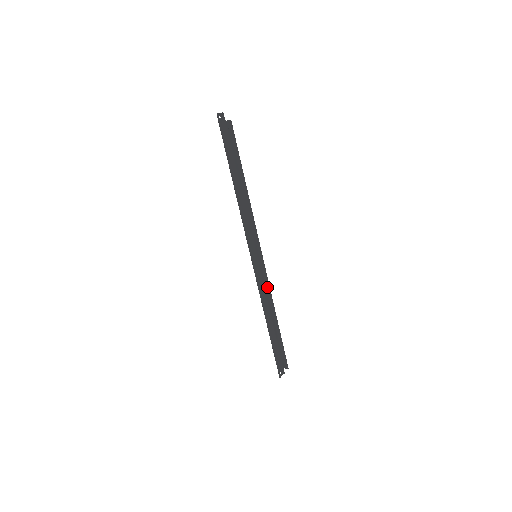
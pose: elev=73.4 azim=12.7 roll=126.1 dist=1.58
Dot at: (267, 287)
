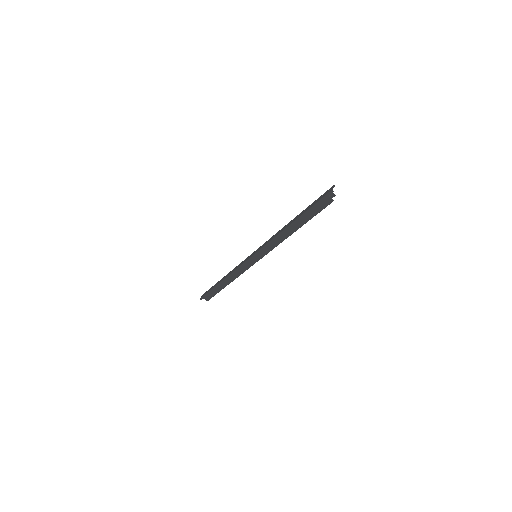
Dot at: occluded
